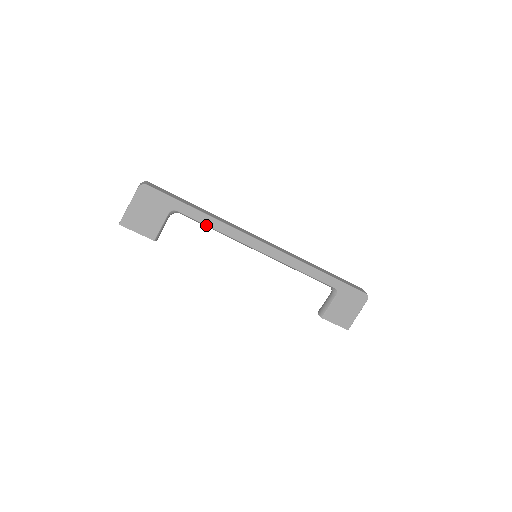
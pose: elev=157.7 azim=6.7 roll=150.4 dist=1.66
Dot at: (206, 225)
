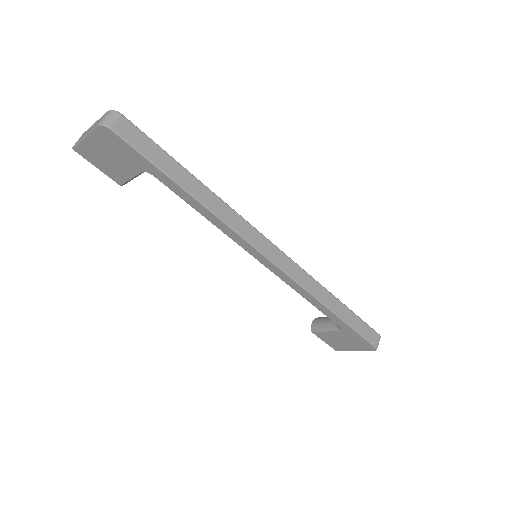
Dot at: (193, 207)
